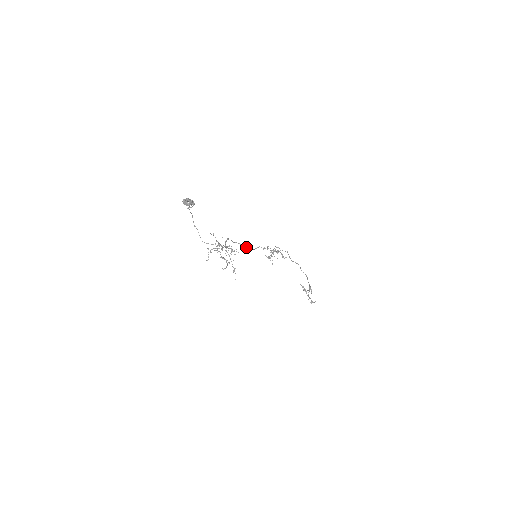
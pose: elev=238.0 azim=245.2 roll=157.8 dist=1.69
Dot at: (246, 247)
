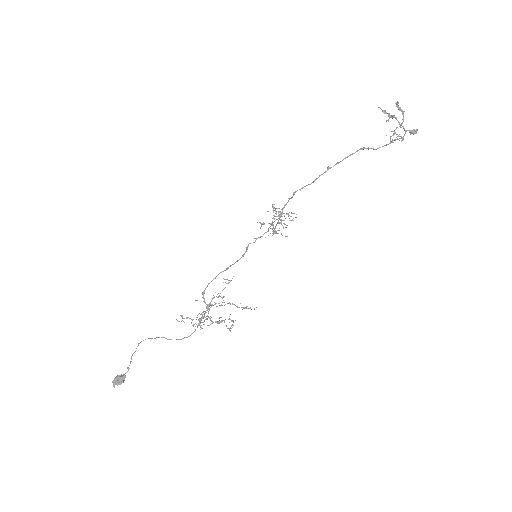
Dot at: (234, 263)
